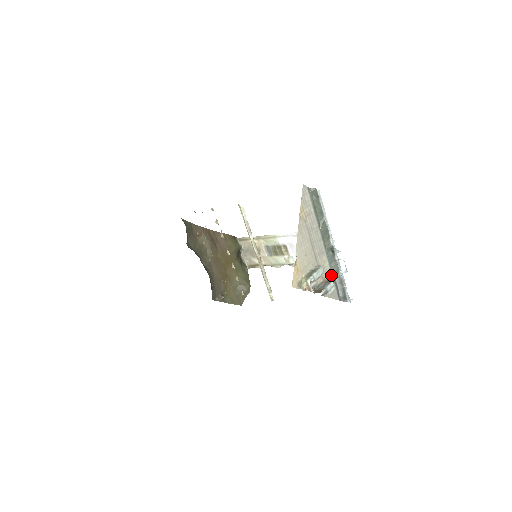
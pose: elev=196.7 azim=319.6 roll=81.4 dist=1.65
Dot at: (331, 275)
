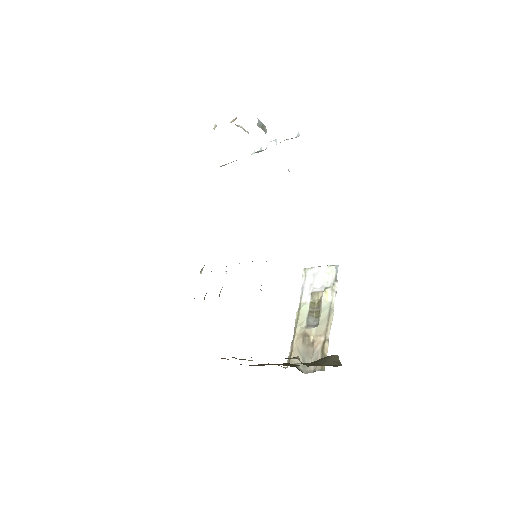
Dot at: occluded
